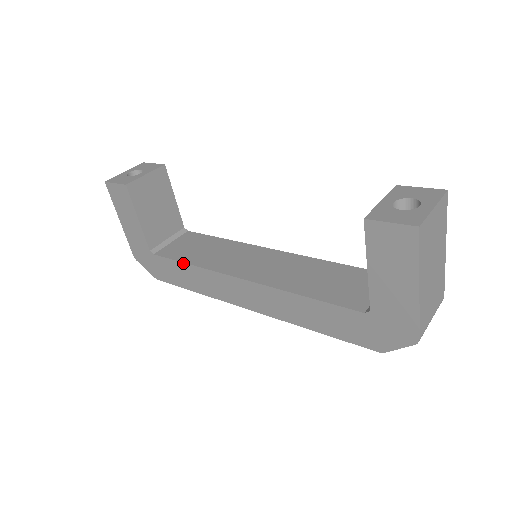
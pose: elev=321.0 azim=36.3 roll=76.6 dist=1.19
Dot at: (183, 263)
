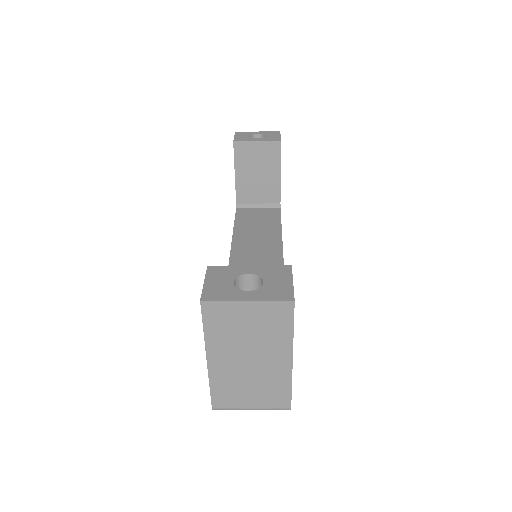
Dot at: (234, 227)
